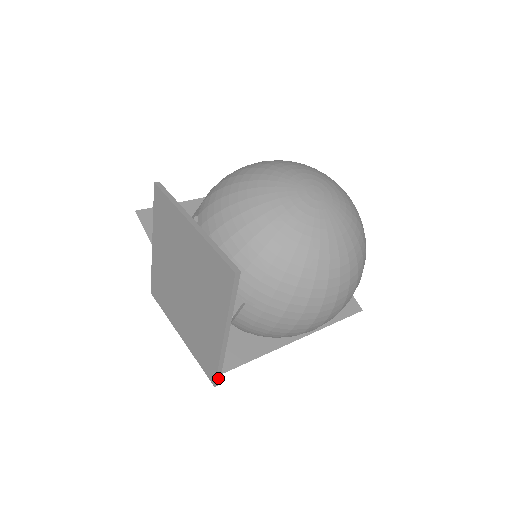
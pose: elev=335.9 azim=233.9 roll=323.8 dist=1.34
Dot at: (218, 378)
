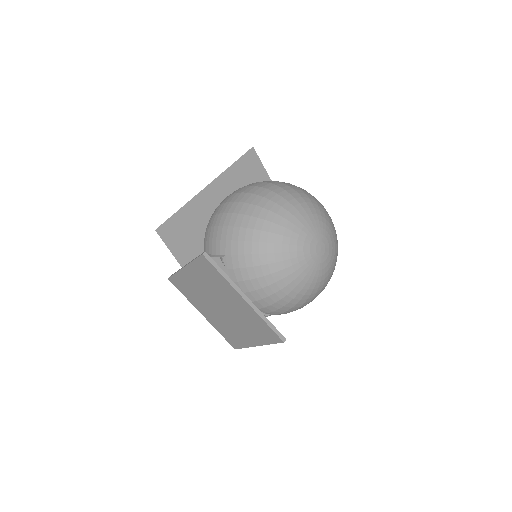
Dot at: occluded
